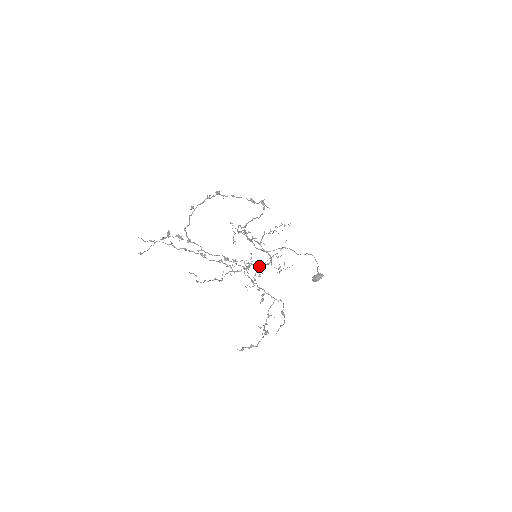
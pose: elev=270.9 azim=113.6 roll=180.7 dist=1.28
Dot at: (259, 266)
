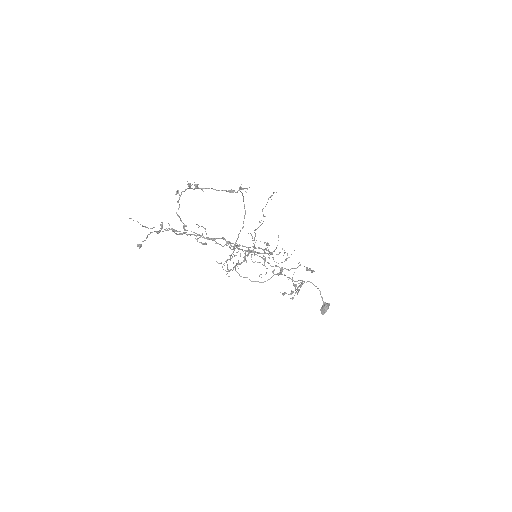
Dot at: (263, 249)
